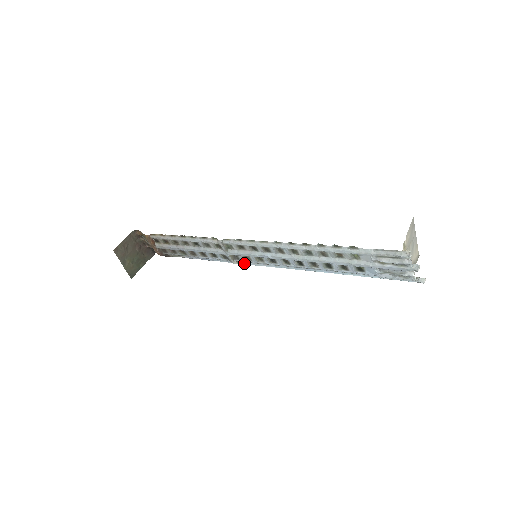
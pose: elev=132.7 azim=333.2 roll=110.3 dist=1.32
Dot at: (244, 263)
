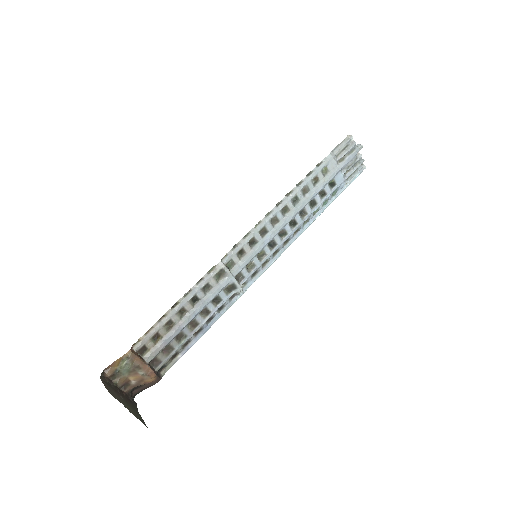
Dot at: (245, 288)
